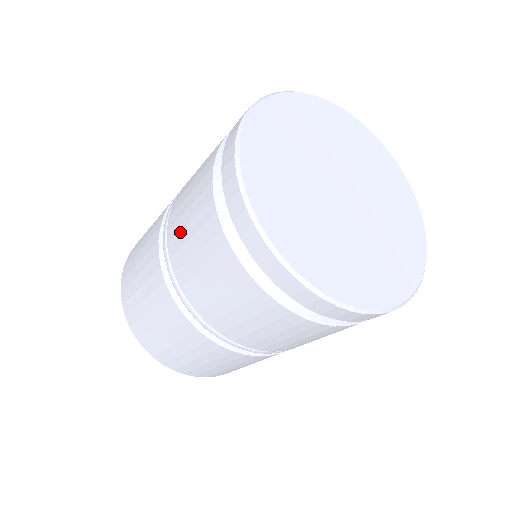
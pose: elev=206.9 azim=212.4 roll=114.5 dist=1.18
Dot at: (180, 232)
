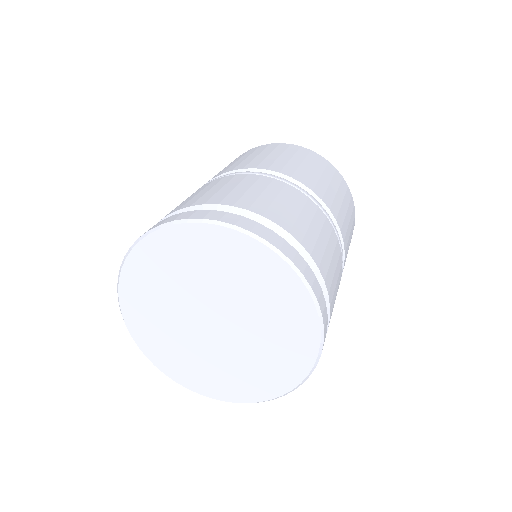
Dot at: occluded
